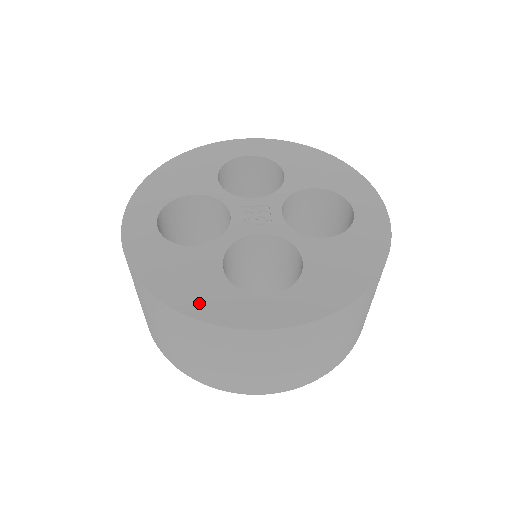
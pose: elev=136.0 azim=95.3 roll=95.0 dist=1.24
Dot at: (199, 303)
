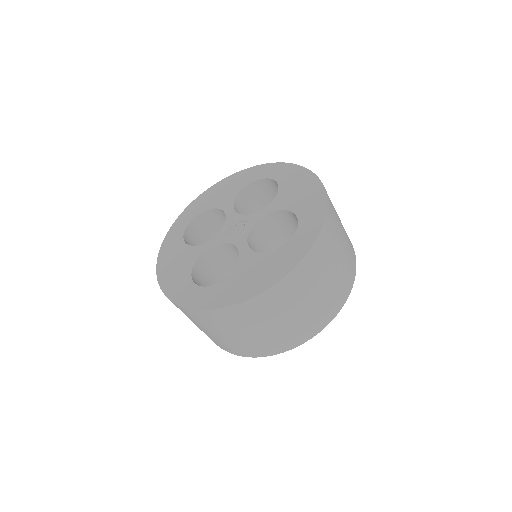
Dot at: (170, 283)
